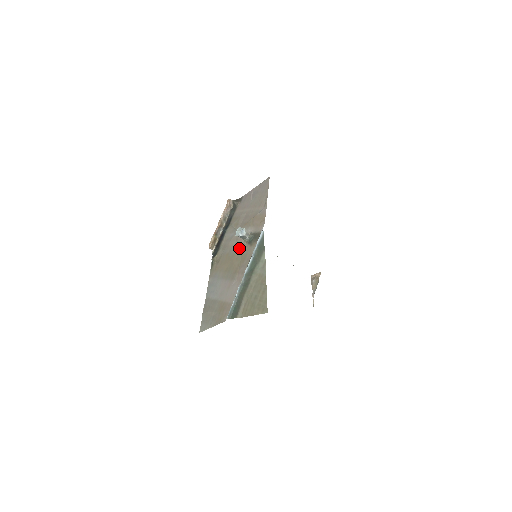
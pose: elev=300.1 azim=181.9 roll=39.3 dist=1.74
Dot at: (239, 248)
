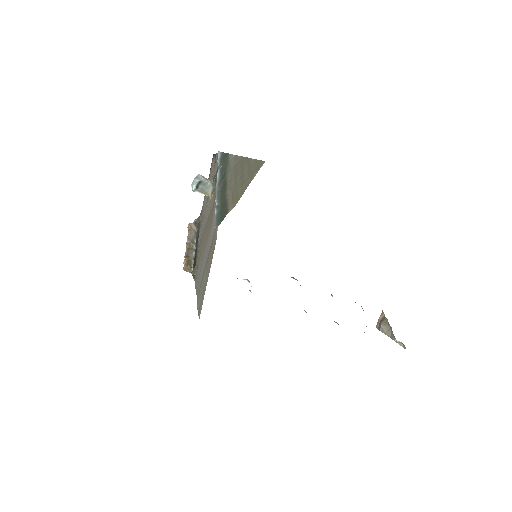
Dot at: (209, 210)
